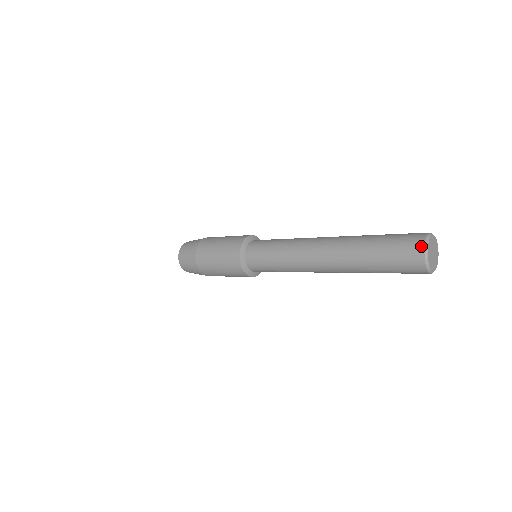
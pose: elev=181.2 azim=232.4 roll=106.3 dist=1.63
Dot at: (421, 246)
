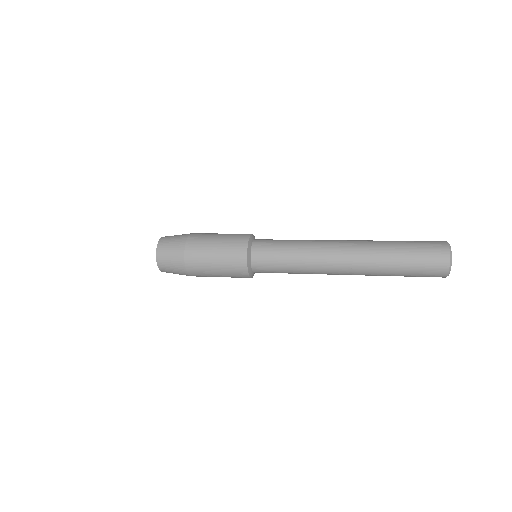
Dot at: (445, 273)
